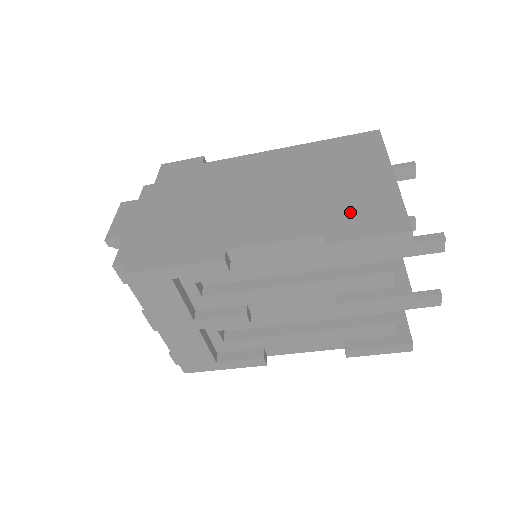
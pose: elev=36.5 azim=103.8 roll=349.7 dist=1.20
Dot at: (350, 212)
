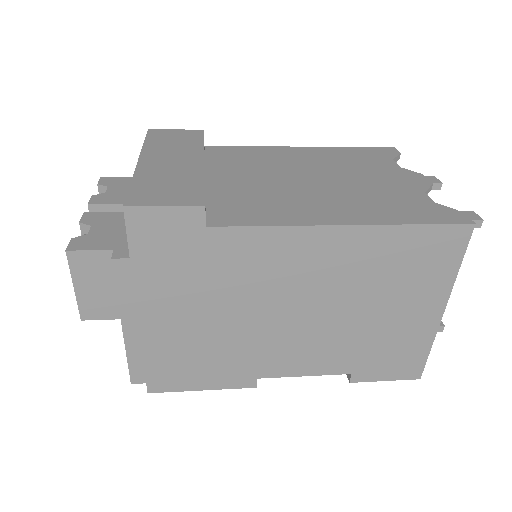
Dot at: (382, 354)
